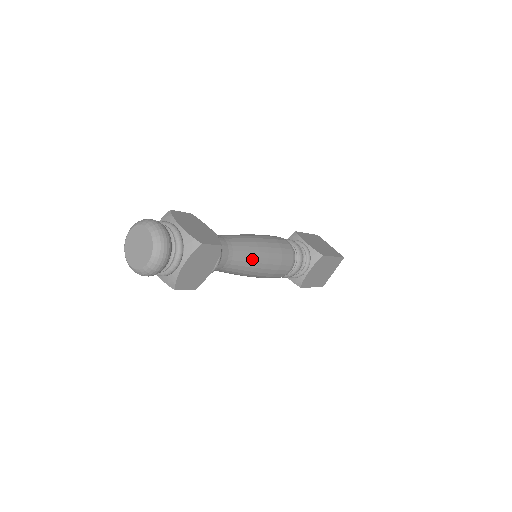
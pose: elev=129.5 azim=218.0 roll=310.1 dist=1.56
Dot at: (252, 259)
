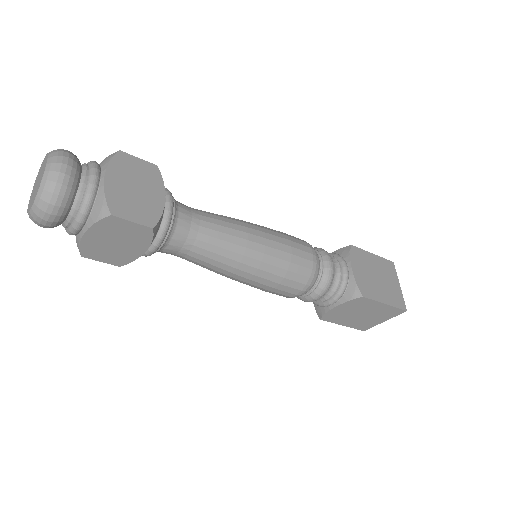
Dot at: (227, 260)
